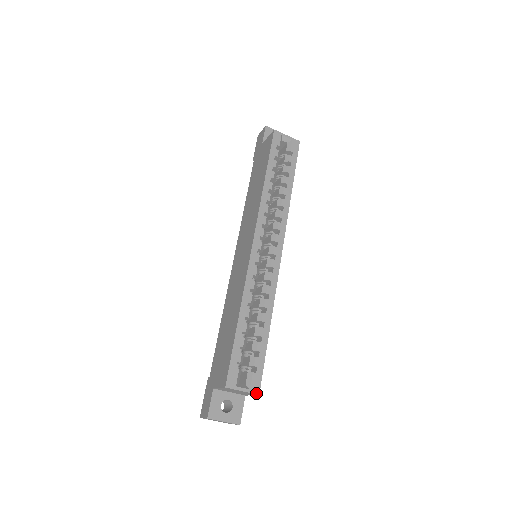
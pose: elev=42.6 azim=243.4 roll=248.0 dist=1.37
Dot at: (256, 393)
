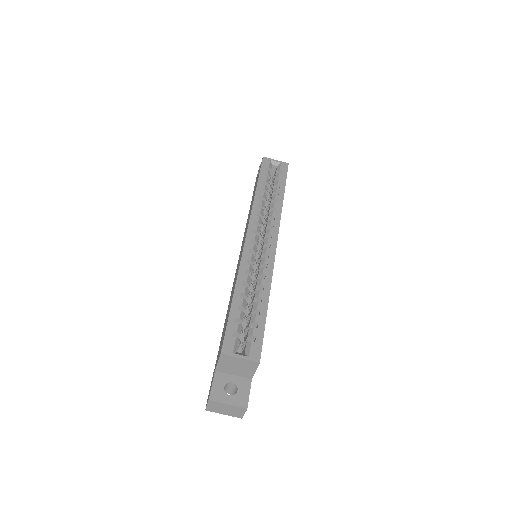
Dot at: (256, 361)
